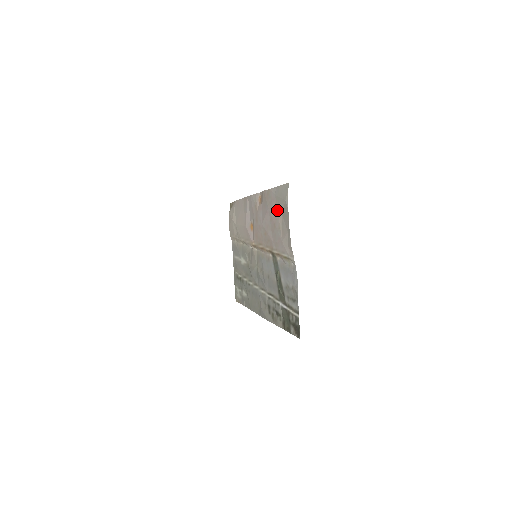
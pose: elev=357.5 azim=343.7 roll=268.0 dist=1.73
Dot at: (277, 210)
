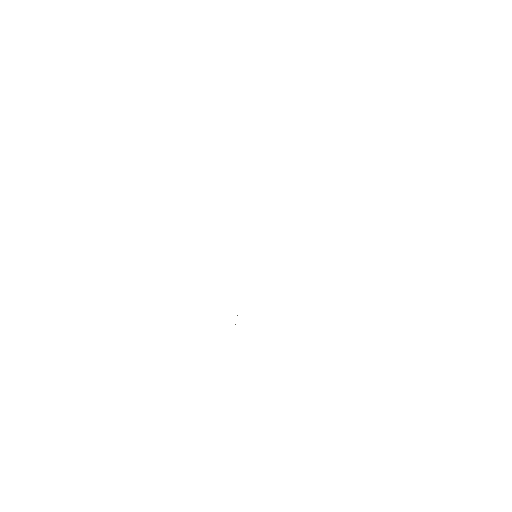
Dot at: occluded
